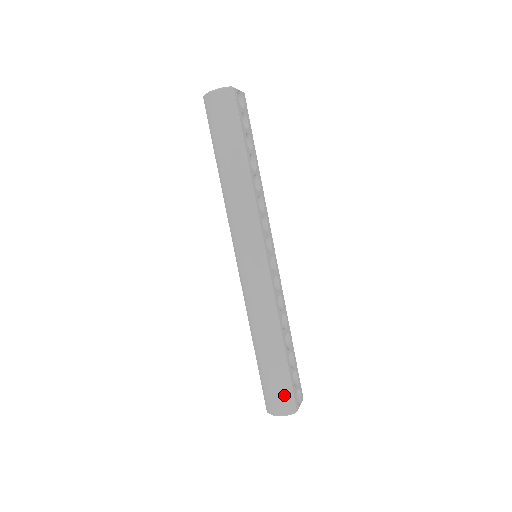
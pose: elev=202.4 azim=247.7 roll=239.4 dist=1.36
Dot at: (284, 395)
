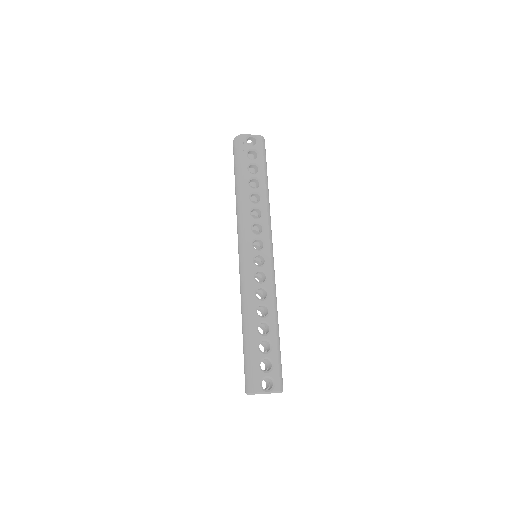
Dot at: (248, 373)
